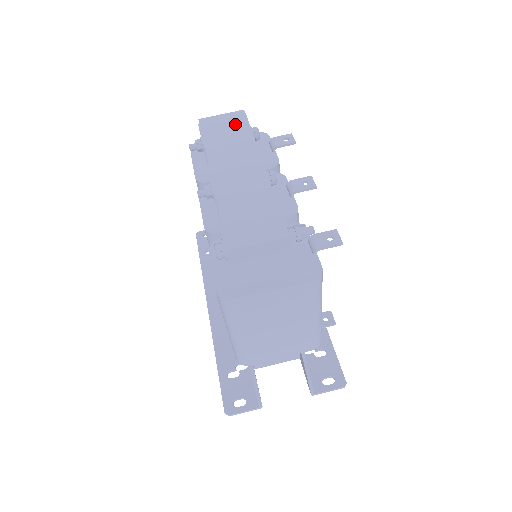
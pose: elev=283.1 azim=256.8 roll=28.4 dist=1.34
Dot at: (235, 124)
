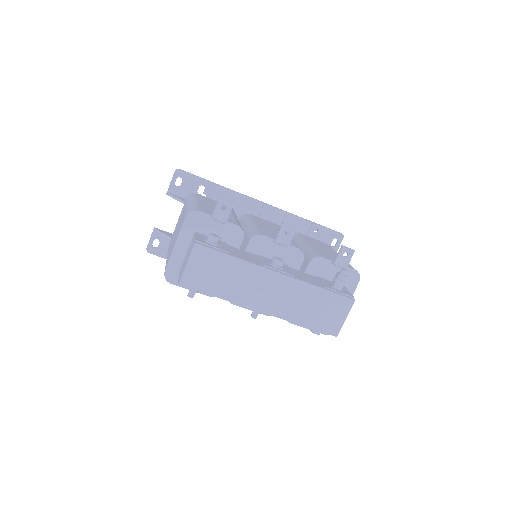
Dot at: (212, 262)
